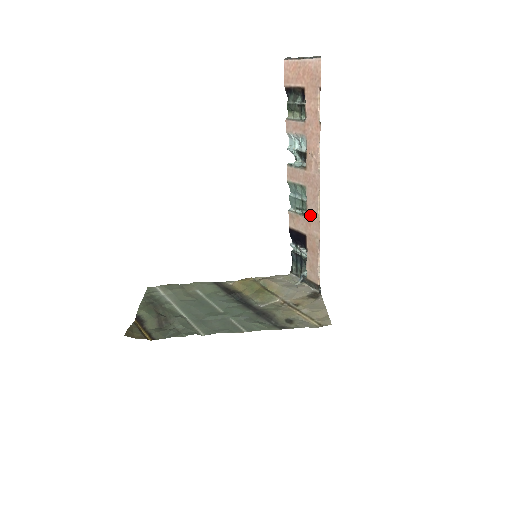
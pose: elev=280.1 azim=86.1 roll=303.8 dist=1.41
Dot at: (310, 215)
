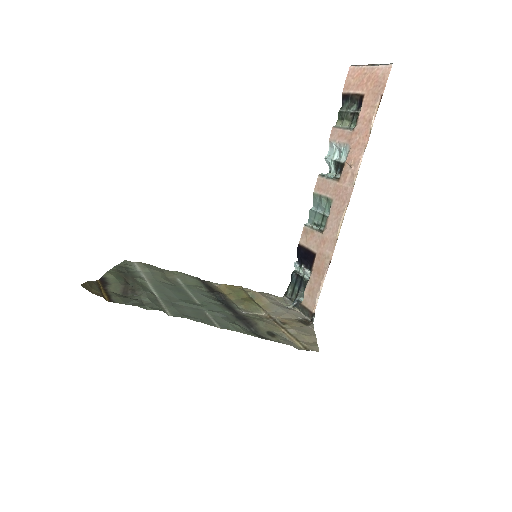
Dot at: (328, 231)
